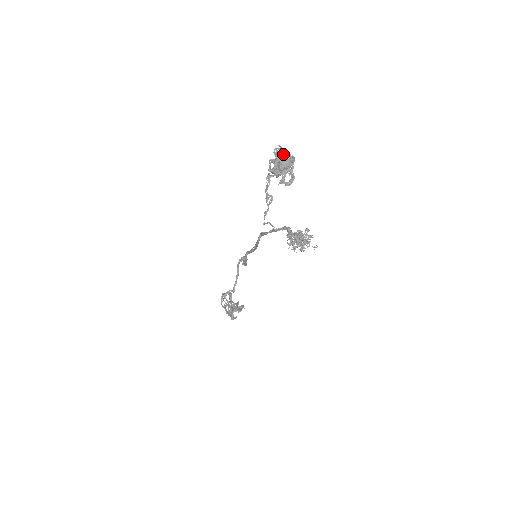
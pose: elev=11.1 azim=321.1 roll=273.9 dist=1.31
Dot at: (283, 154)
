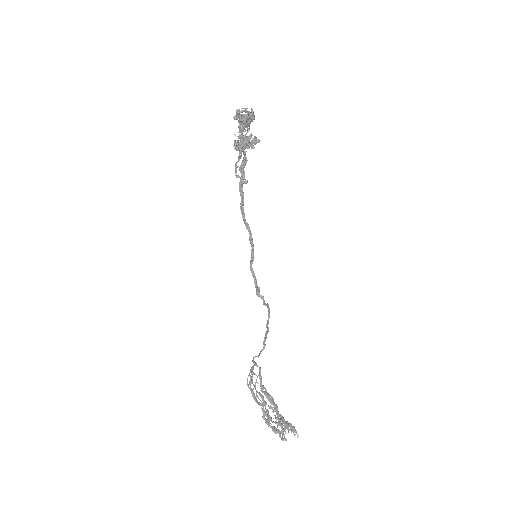
Dot at: occluded
